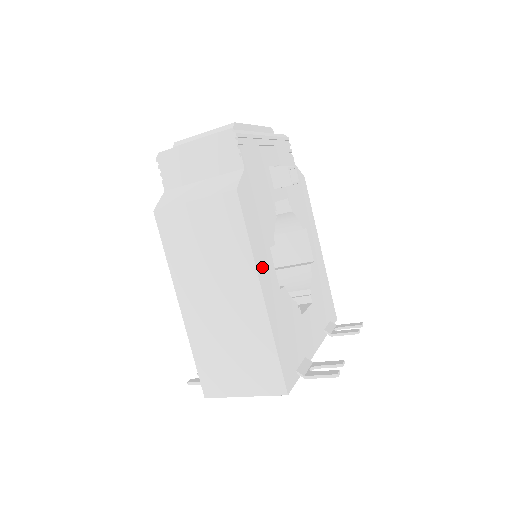
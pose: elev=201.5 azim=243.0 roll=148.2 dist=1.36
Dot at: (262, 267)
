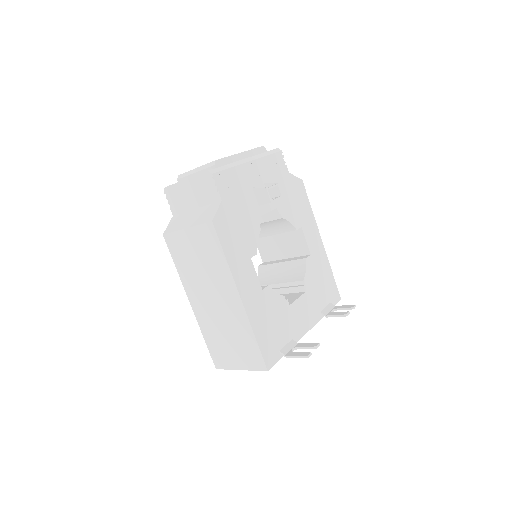
Dot at: (241, 276)
